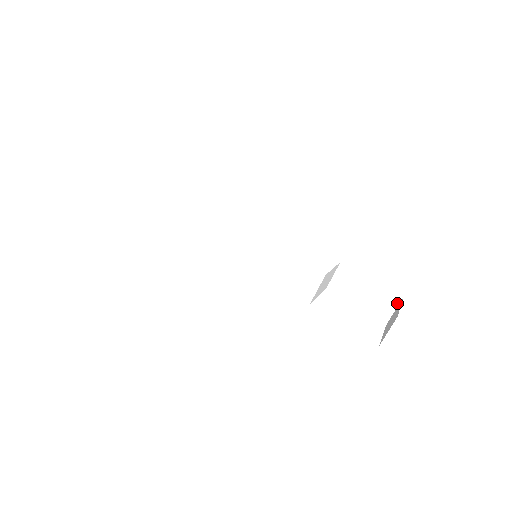
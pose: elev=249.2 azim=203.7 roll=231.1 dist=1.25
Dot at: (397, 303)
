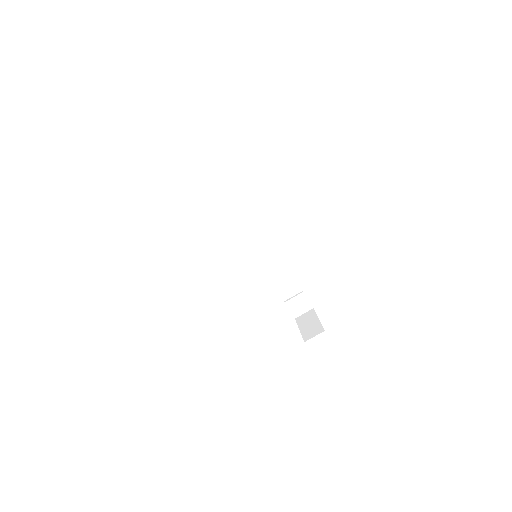
Dot at: (309, 310)
